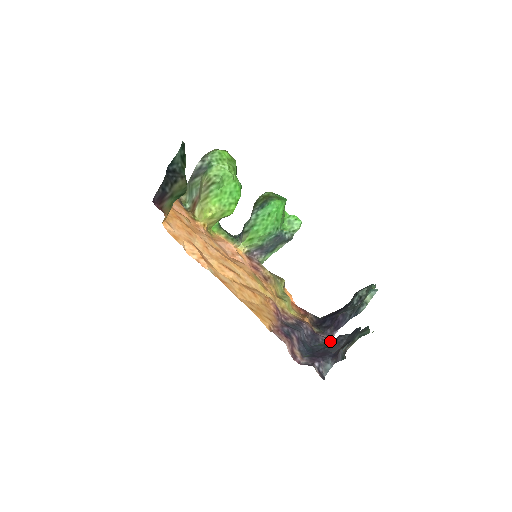
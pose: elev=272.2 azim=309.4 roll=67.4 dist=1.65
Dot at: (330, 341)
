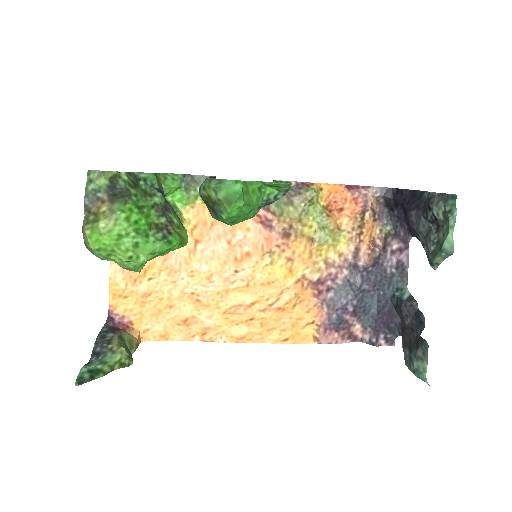
Dot at: (402, 266)
